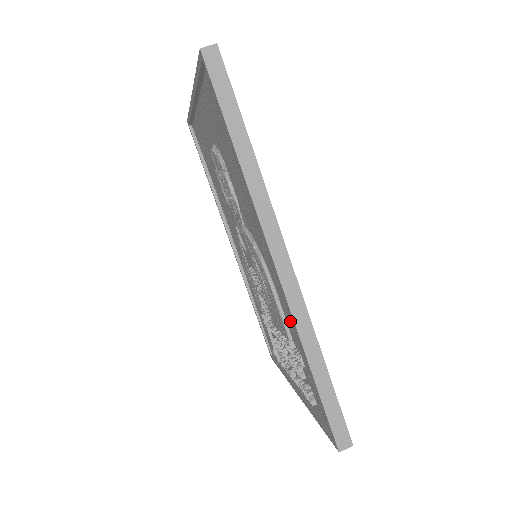
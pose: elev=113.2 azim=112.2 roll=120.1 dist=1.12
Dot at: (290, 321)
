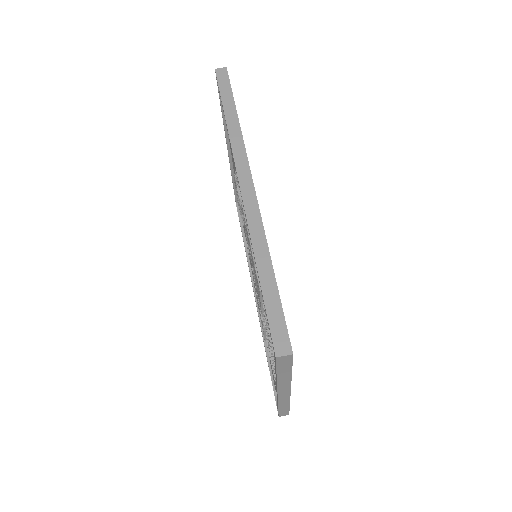
Dot at: occluded
